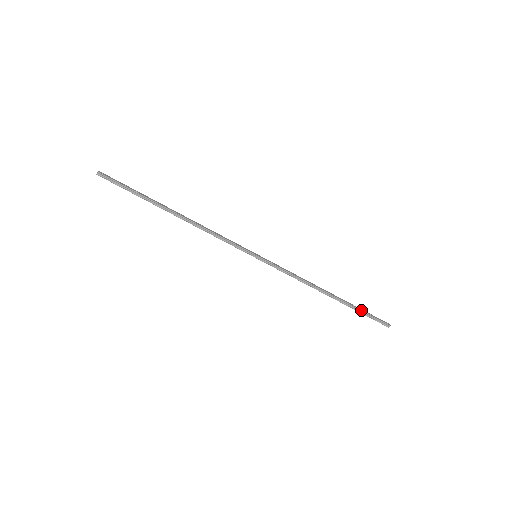
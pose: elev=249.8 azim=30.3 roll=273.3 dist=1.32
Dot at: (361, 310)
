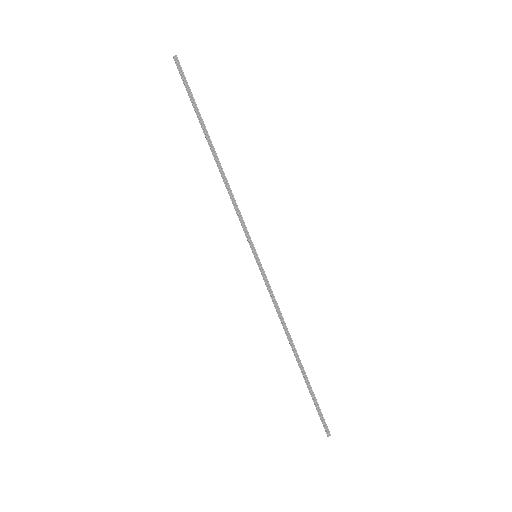
Dot at: occluded
